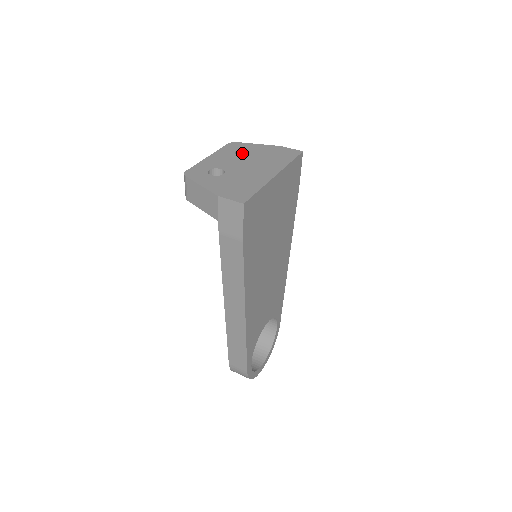
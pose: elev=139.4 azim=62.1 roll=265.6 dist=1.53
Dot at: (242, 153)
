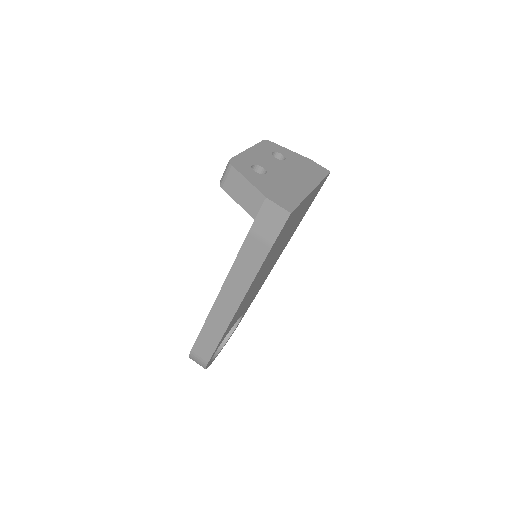
Dot at: (276, 155)
